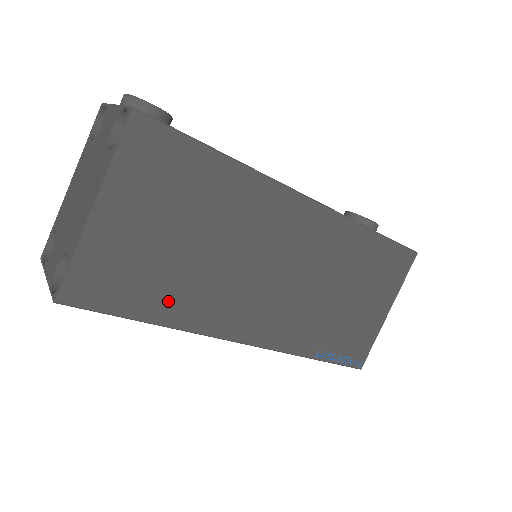
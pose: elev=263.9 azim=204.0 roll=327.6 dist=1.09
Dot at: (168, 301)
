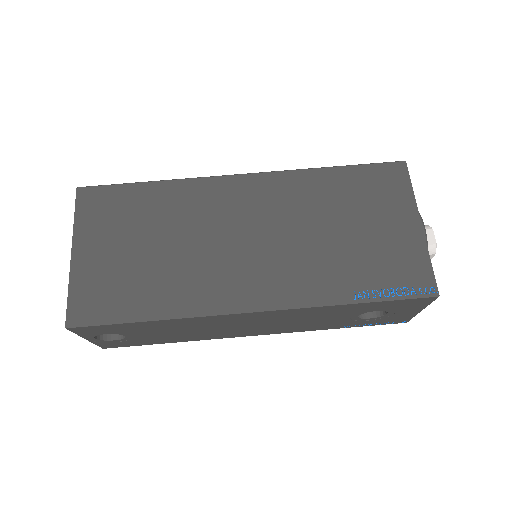
Dot at: (156, 297)
